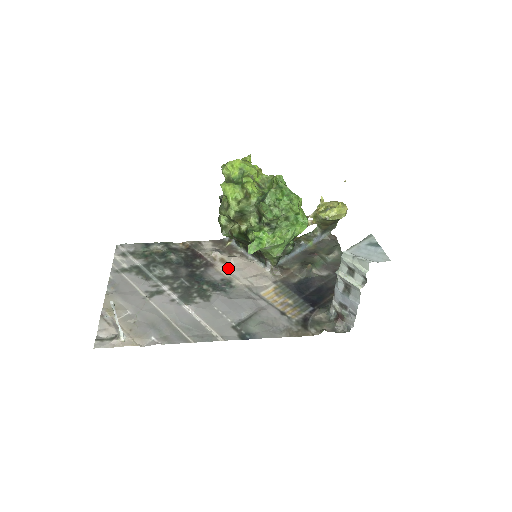
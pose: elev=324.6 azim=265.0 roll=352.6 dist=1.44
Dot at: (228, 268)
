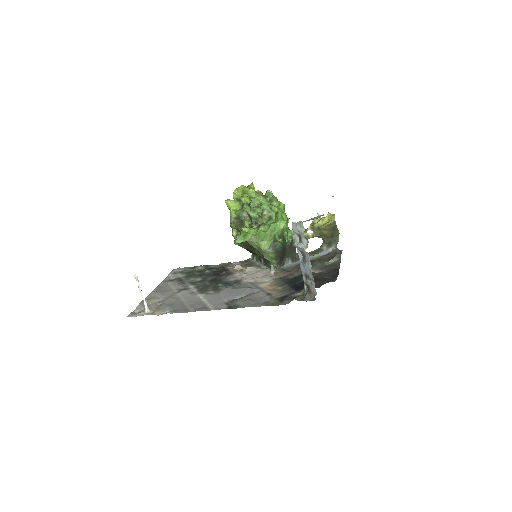
Dot at: (242, 274)
